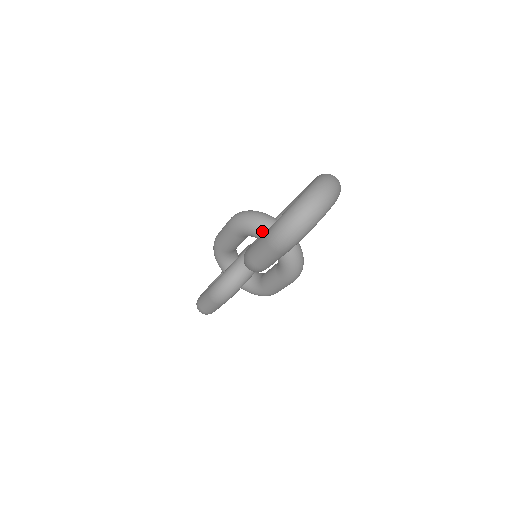
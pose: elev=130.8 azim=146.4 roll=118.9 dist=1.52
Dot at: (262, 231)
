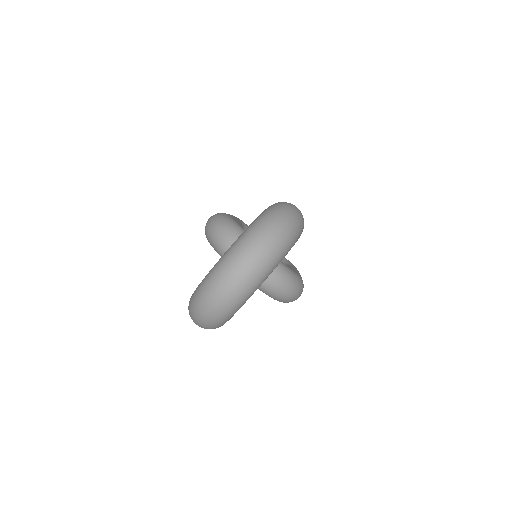
Dot at: occluded
